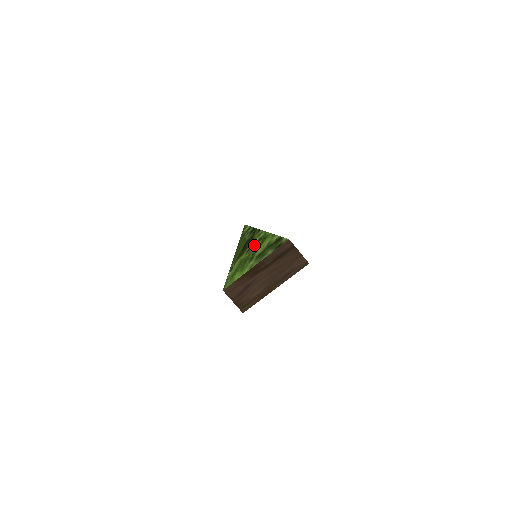
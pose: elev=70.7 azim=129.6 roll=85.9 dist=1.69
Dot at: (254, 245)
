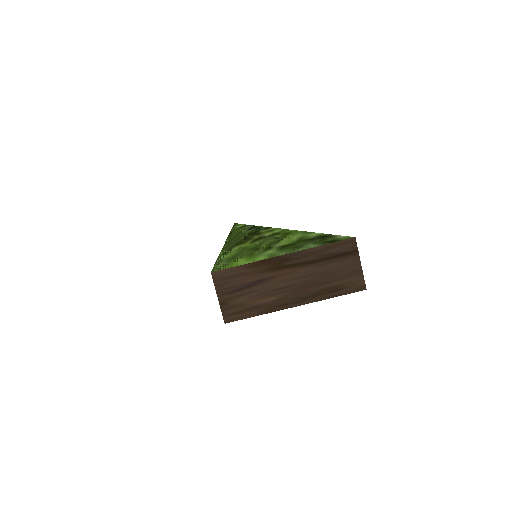
Dot at: (266, 237)
